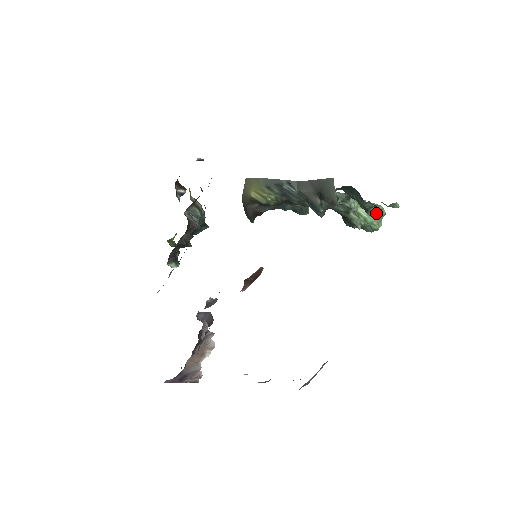
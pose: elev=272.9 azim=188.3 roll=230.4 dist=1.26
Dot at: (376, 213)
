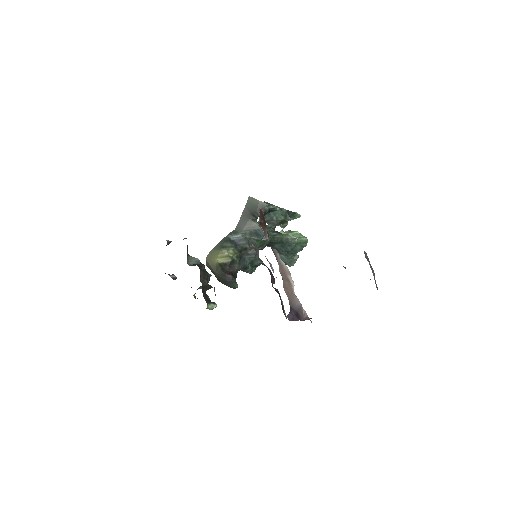
Dot at: (295, 232)
